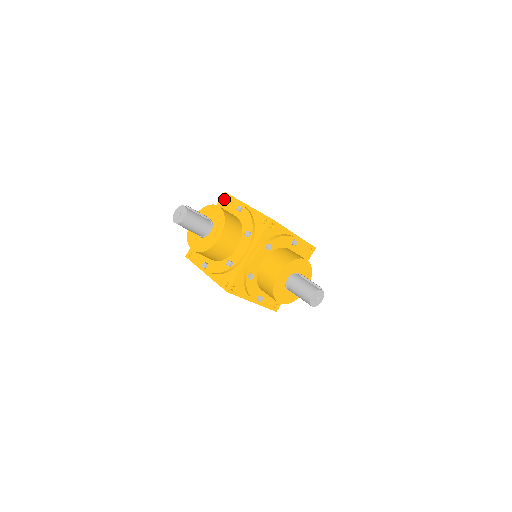
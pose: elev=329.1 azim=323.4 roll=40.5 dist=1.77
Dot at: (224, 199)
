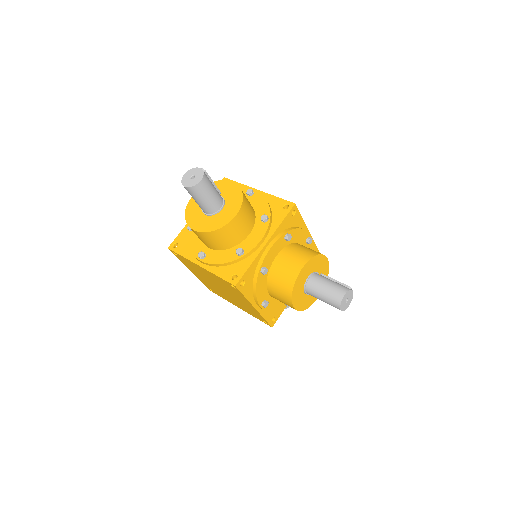
Dot at: occluded
